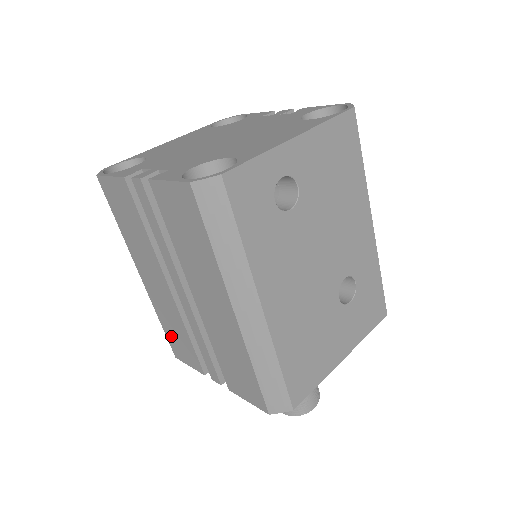
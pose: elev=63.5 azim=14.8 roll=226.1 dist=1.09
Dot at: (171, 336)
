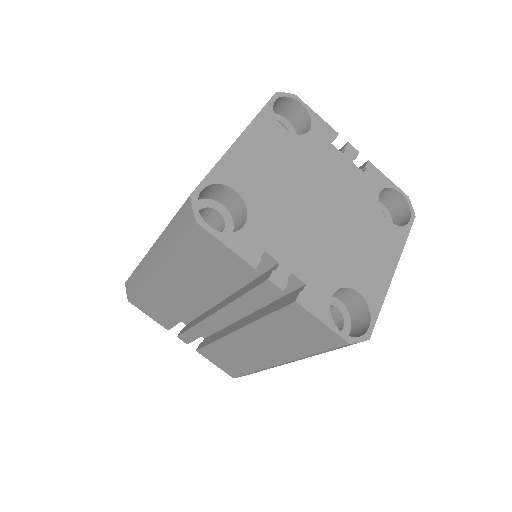
Dot at: (146, 300)
